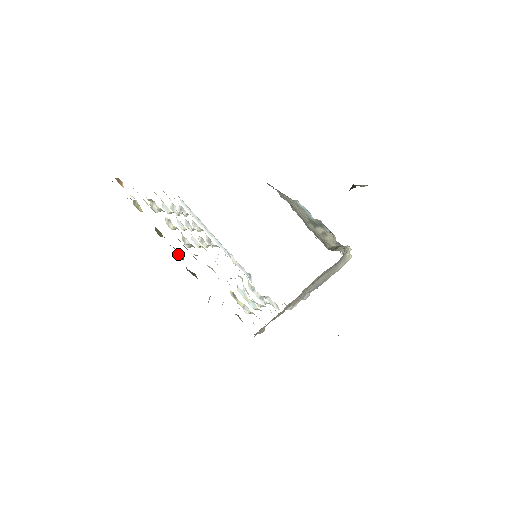
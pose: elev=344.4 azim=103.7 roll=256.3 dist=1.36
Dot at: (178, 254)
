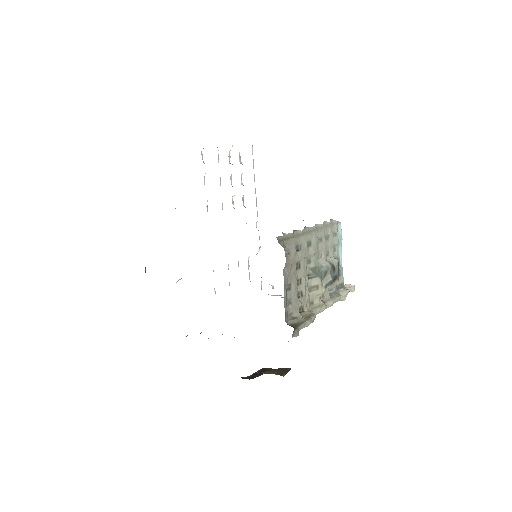
Dot at: occluded
